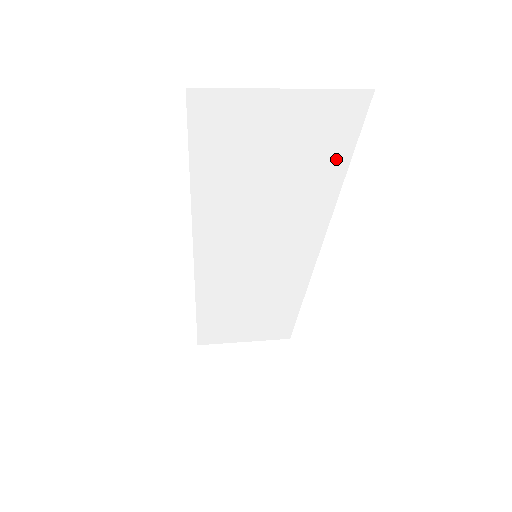
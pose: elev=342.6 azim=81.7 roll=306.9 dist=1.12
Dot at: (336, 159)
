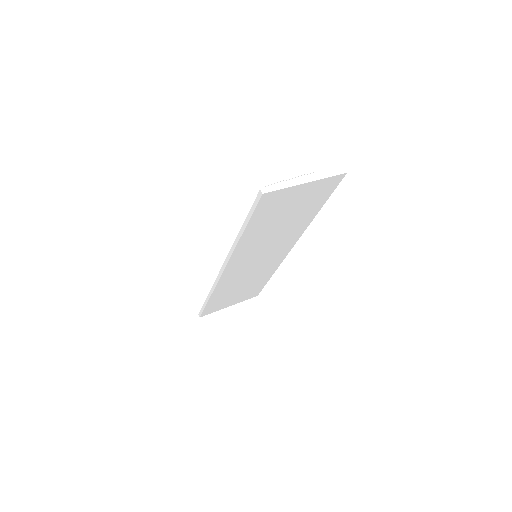
Dot at: (319, 203)
